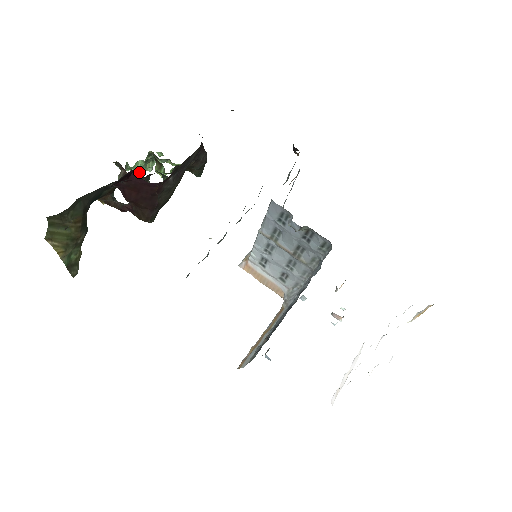
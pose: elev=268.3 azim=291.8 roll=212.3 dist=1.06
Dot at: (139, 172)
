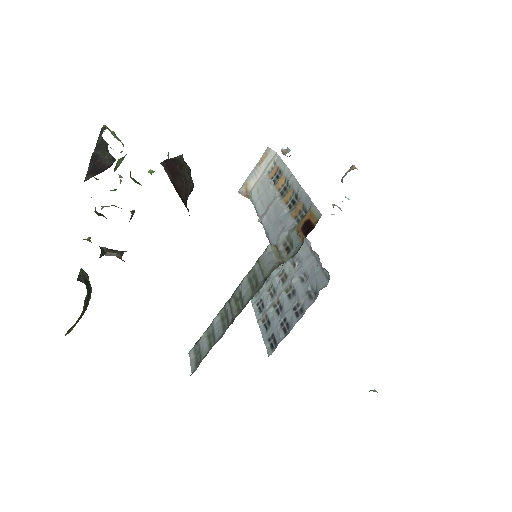
Dot at: occluded
